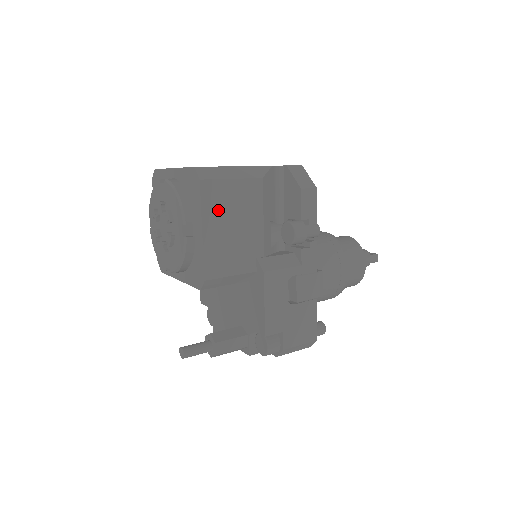
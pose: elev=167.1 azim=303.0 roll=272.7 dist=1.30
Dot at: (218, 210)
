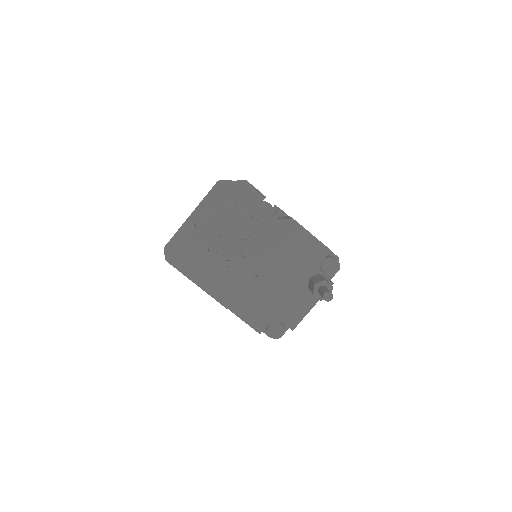
Dot at: occluded
